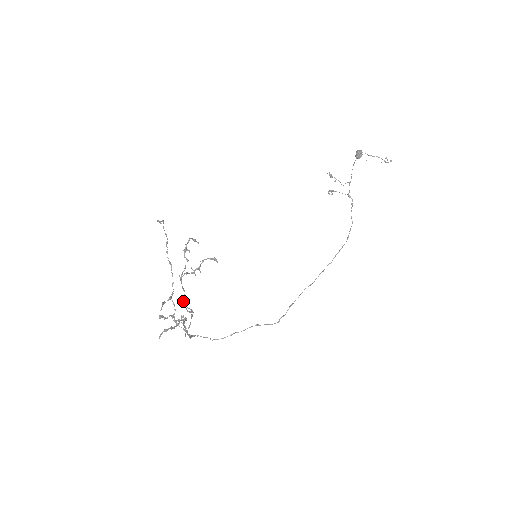
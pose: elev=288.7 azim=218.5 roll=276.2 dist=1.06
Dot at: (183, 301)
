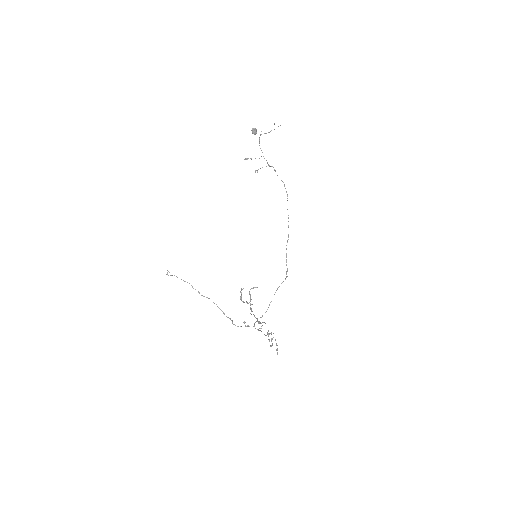
Dot at: occluded
